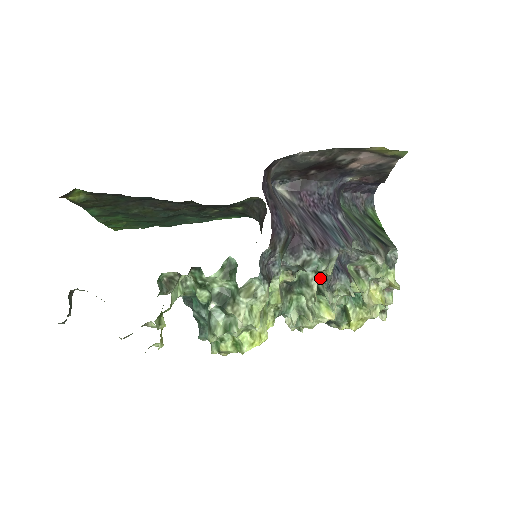
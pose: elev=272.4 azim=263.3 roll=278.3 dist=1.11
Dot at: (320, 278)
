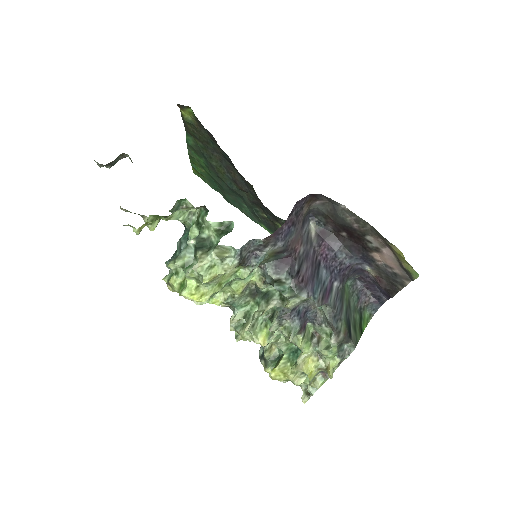
Dot at: (280, 304)
